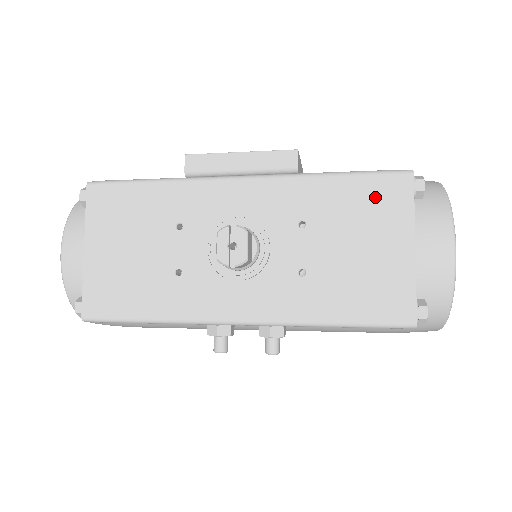
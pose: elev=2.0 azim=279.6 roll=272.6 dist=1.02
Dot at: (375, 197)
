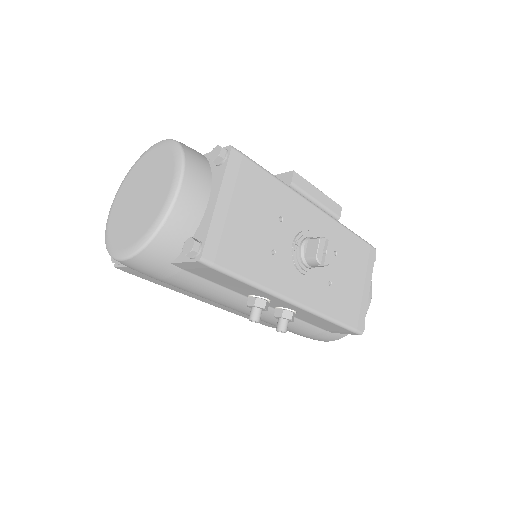
Dot at: (363, 254)
